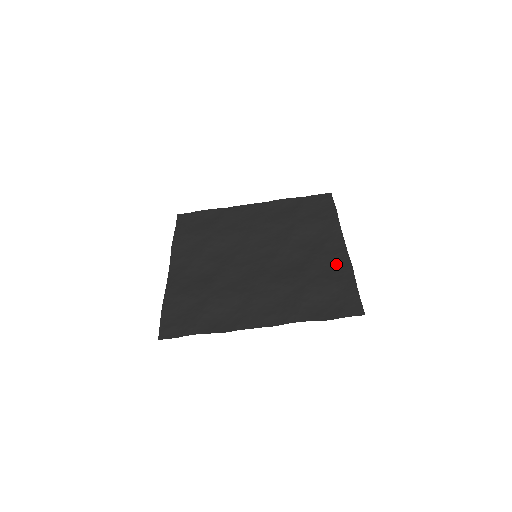
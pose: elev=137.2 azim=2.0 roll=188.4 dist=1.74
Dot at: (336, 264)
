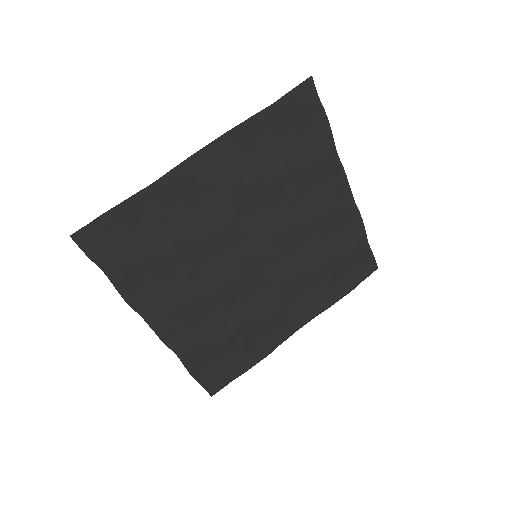
Dot at: (268, 340)
